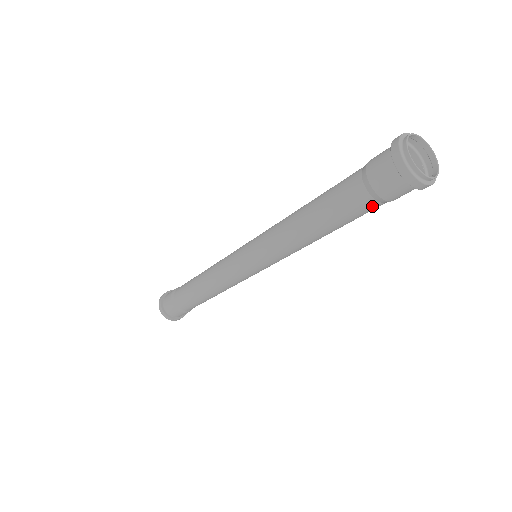
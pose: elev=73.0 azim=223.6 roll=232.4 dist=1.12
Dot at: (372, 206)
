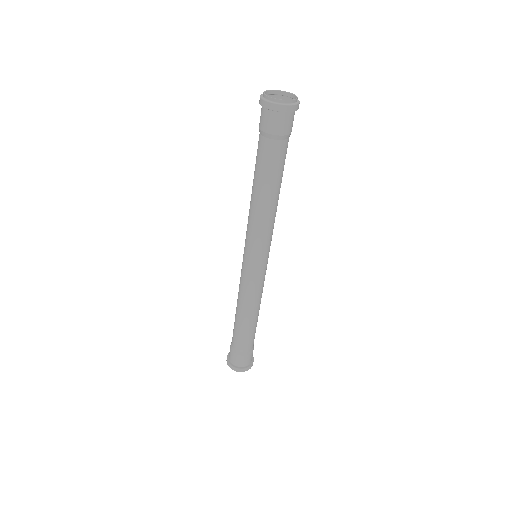
Dot at: (280, 147)
